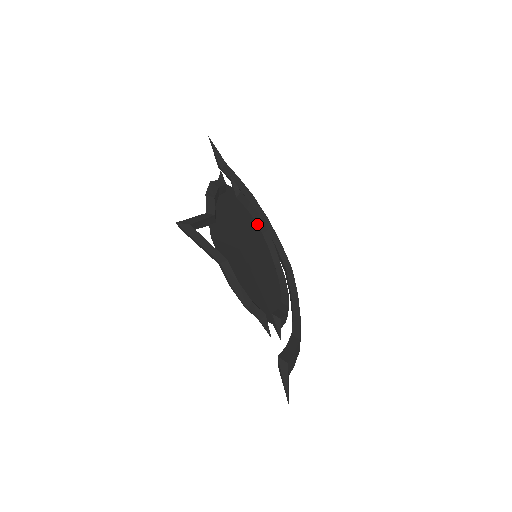
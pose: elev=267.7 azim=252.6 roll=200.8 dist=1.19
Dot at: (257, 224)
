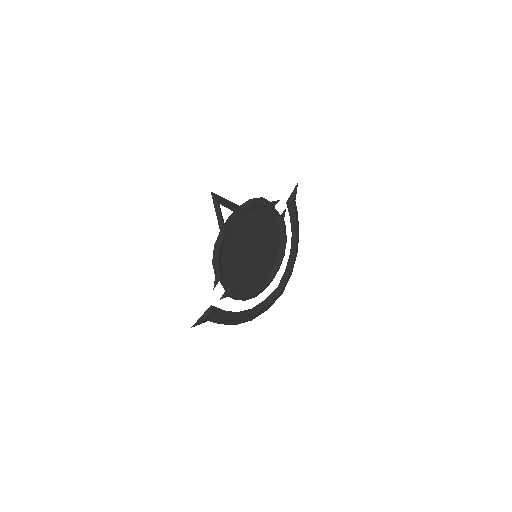
Dot at: (279, 246)
